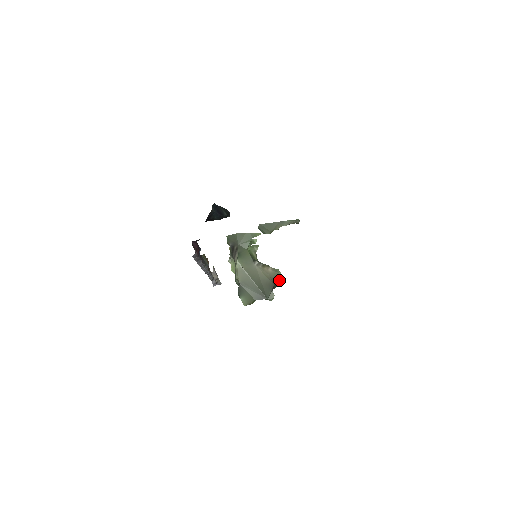
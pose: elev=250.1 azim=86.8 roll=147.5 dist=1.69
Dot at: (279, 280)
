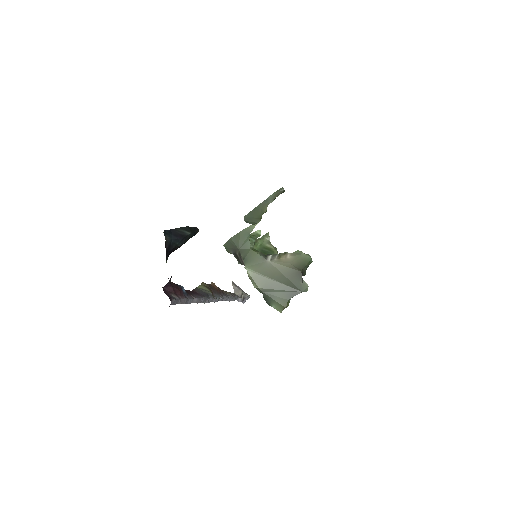
Dot at: (305, 263)
